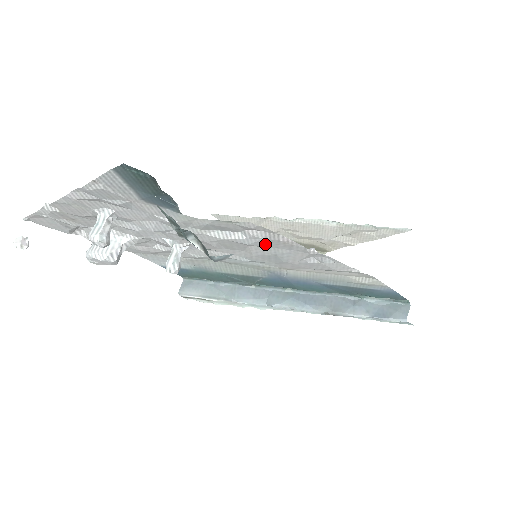
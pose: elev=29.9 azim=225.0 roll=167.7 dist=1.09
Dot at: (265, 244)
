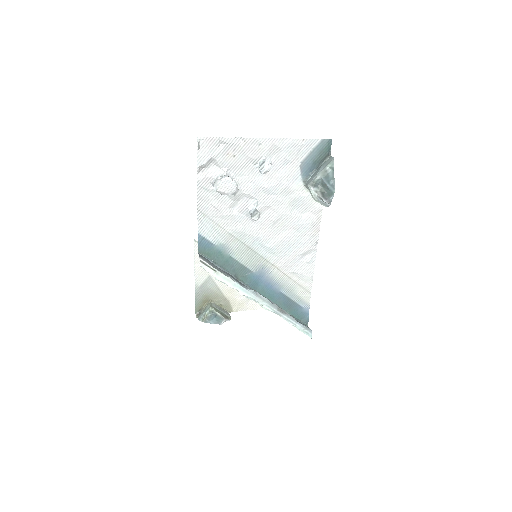
Dot at: (303, 229)
